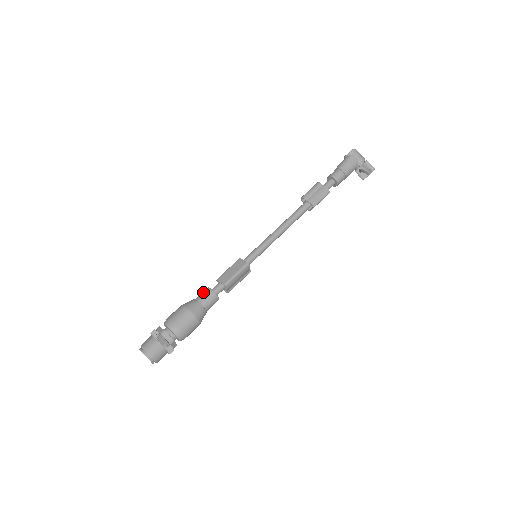
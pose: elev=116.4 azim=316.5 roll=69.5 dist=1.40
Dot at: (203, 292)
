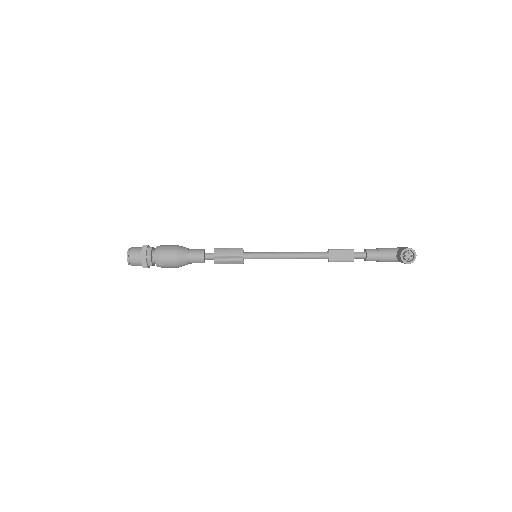
Dot at: occluded
